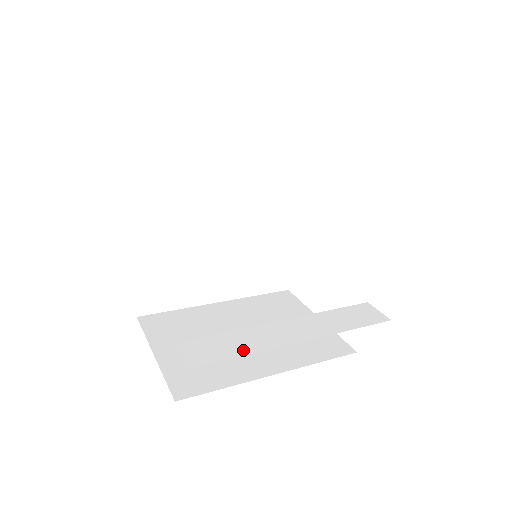
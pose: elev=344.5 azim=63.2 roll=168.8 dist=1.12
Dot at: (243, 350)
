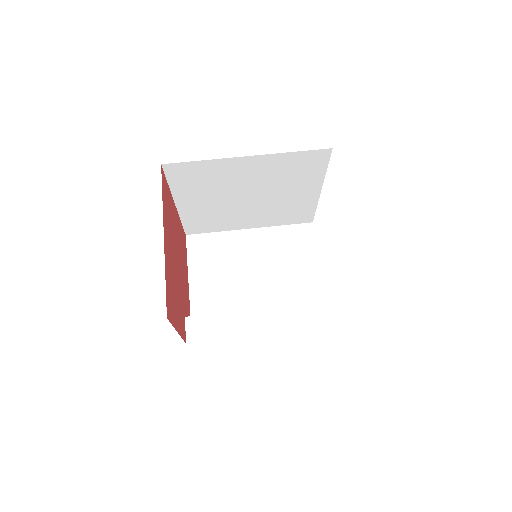
Dot at: (223, 334)
